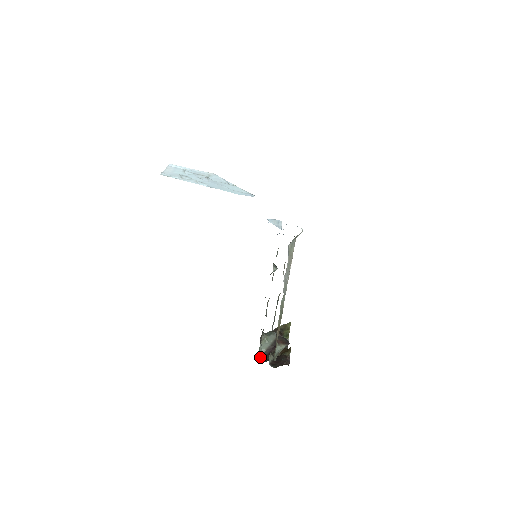
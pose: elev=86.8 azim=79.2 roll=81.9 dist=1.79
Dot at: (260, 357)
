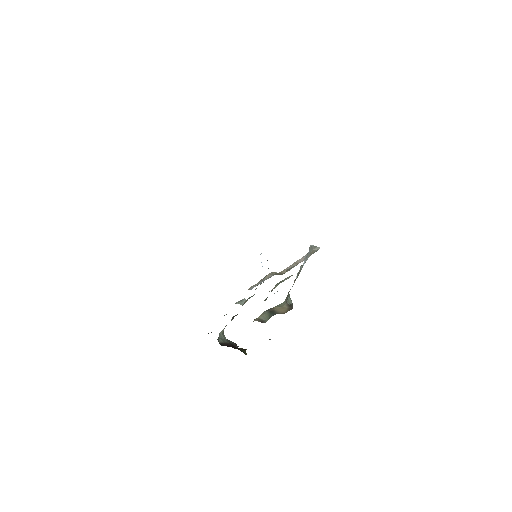
Dot at: (218, 341)
